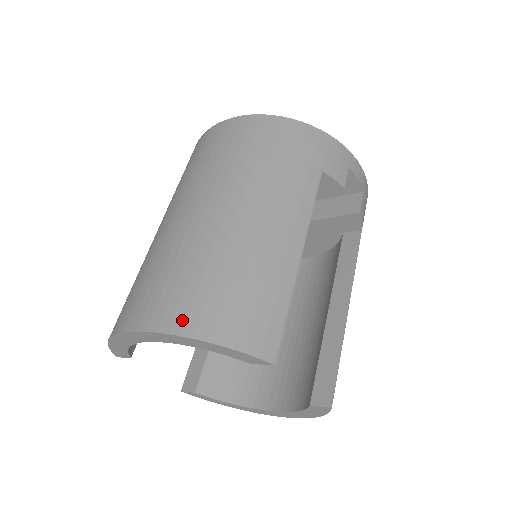
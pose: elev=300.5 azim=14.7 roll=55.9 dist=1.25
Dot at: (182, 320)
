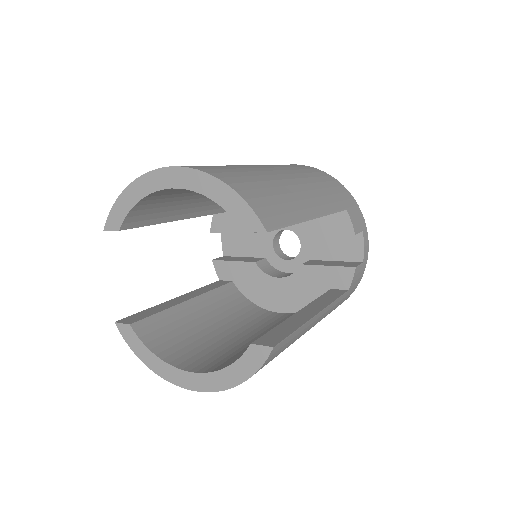
Dot at: (214, 171)
